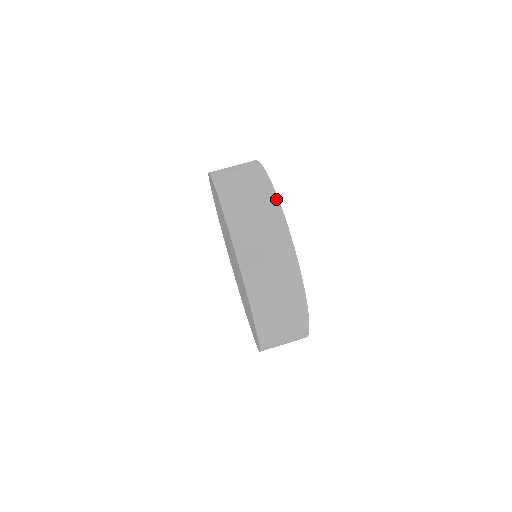
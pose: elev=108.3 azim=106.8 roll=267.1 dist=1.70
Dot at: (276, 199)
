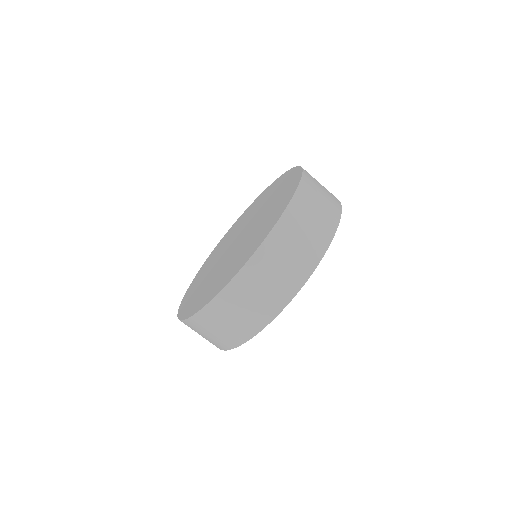
Dot at: (274, 316)
